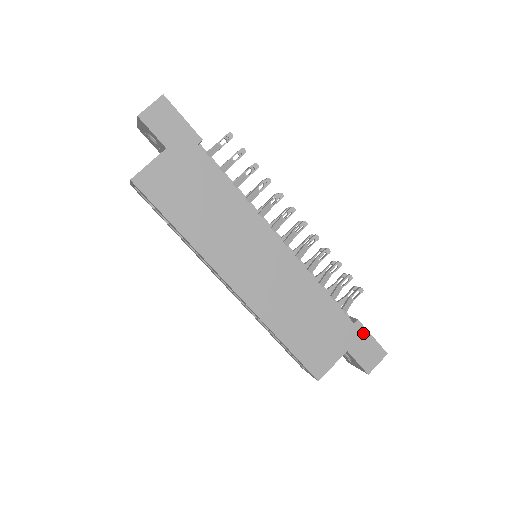
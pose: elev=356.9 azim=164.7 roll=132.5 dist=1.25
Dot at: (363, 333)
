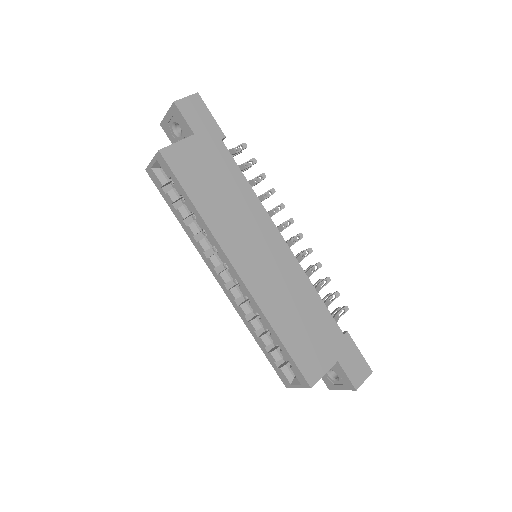
Dot at: (352, 346)
